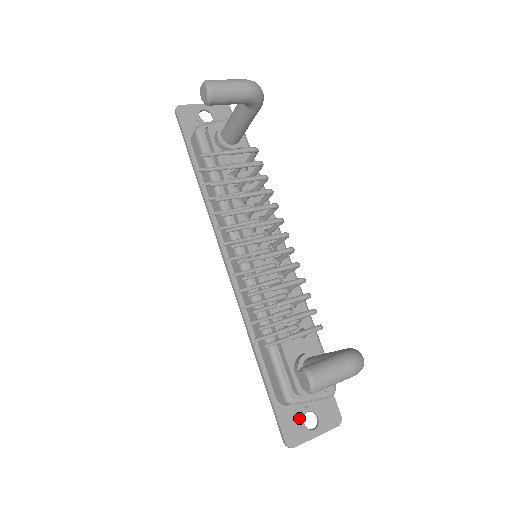
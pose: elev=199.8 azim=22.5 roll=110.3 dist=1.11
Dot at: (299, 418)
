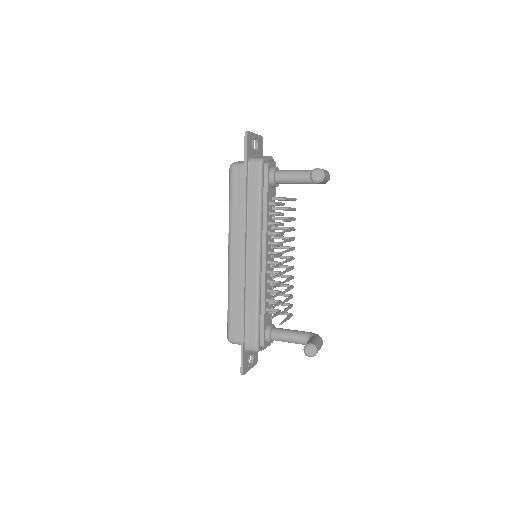
Dot at: (249, 358)
